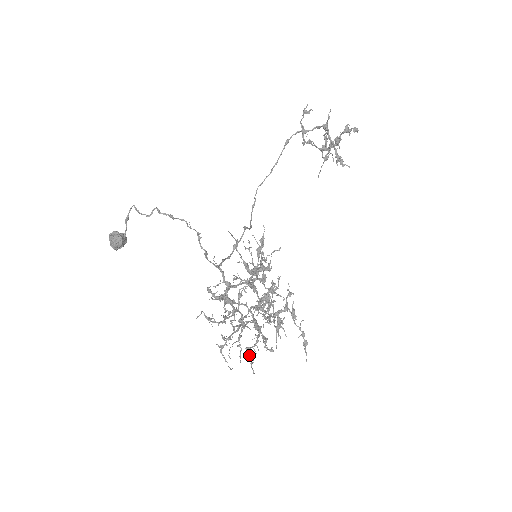
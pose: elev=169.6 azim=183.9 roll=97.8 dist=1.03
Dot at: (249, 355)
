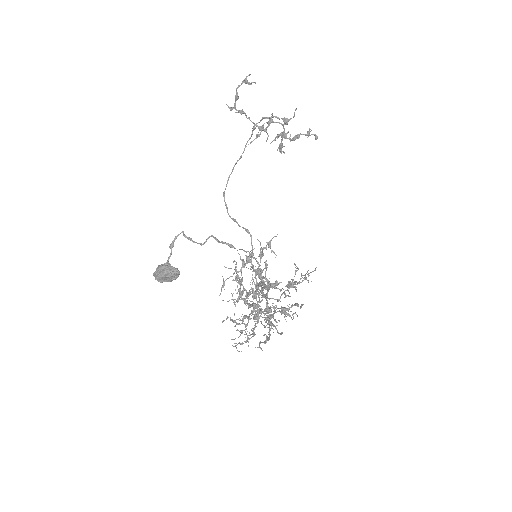
Dot at: (266, 341)
